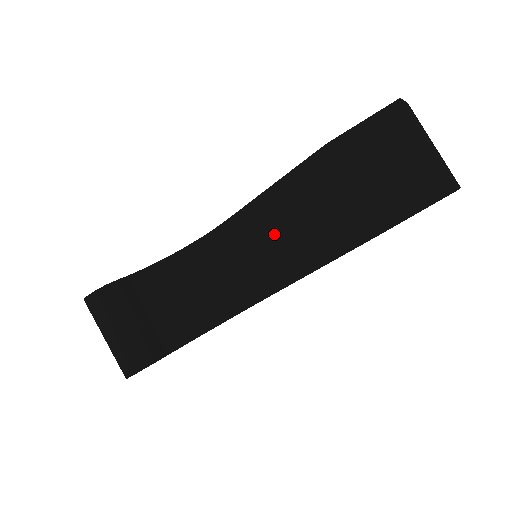
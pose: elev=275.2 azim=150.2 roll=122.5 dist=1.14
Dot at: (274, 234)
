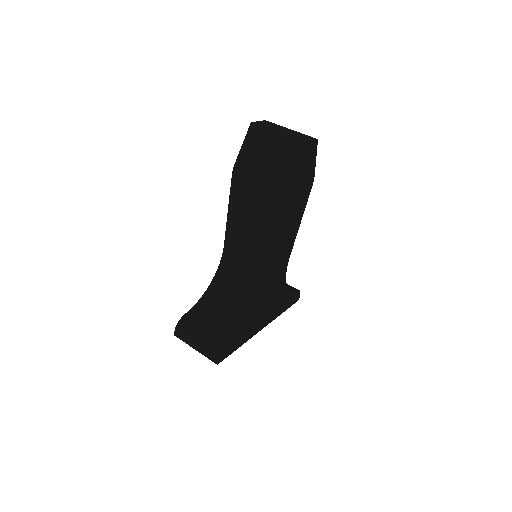
Dot at: (247, 234)
